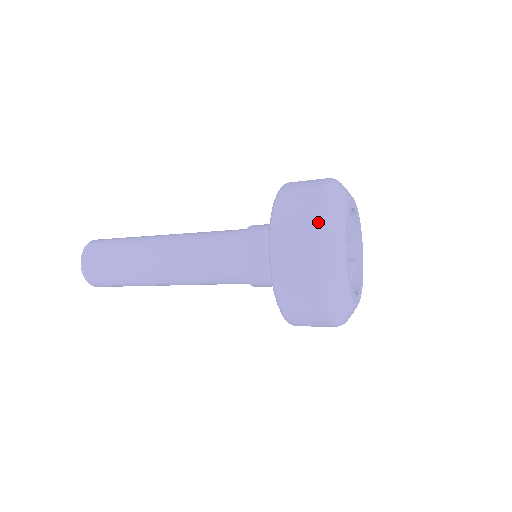
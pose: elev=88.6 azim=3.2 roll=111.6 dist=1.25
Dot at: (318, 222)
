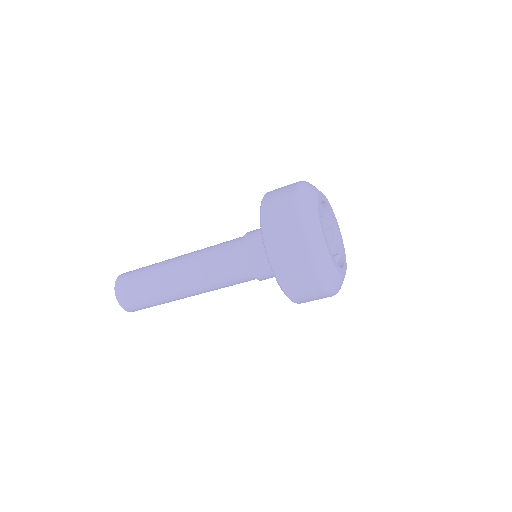
Dot at: (295, 190)
